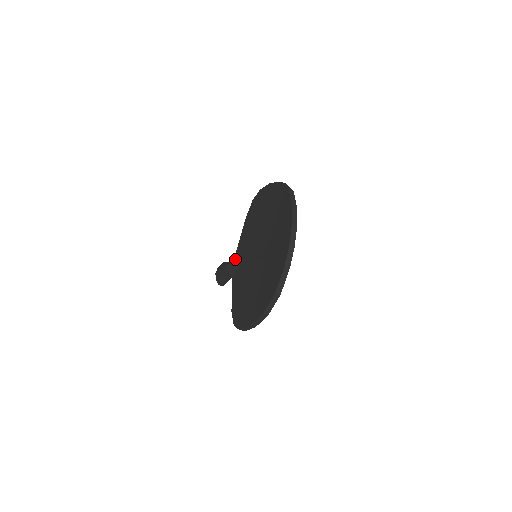
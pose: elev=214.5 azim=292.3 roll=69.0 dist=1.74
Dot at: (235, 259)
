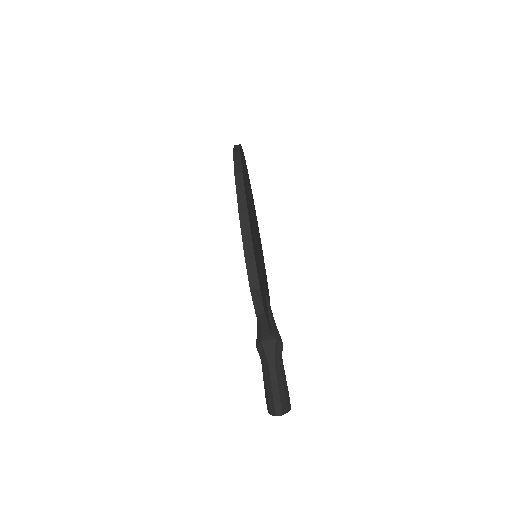
Dot at: occluded
